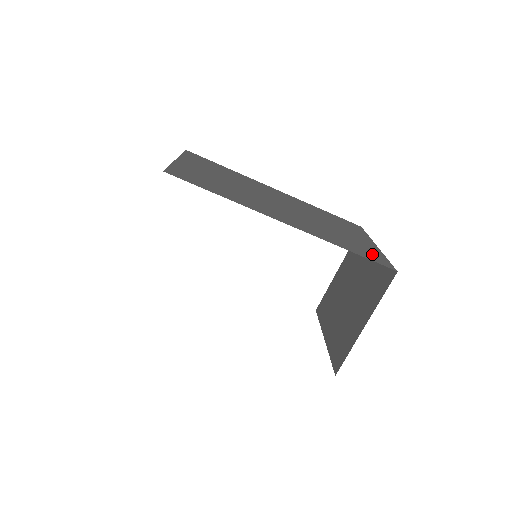
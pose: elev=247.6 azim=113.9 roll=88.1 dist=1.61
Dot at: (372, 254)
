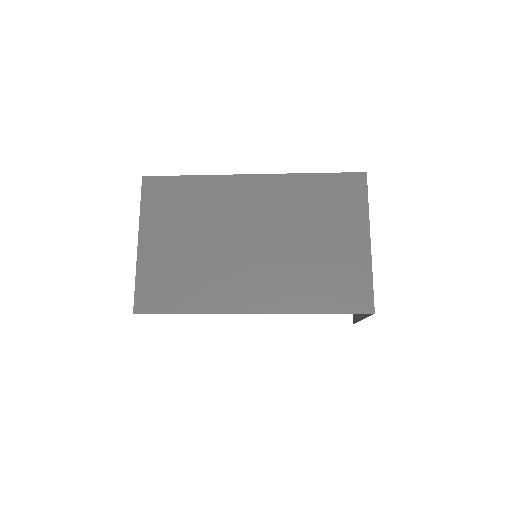
Dot at: (352, 288)
